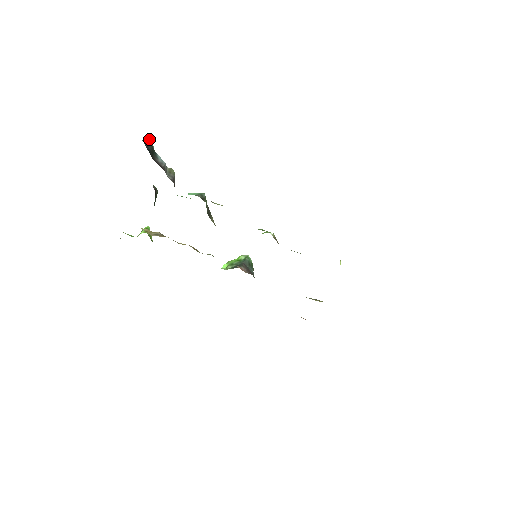
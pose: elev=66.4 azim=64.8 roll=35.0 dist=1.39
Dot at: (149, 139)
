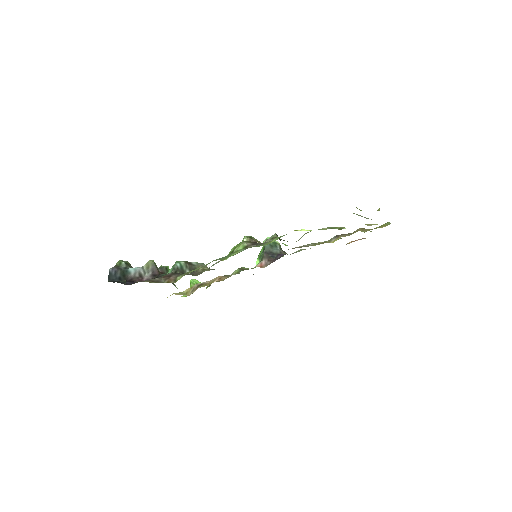
Dot at: (114, 269)
